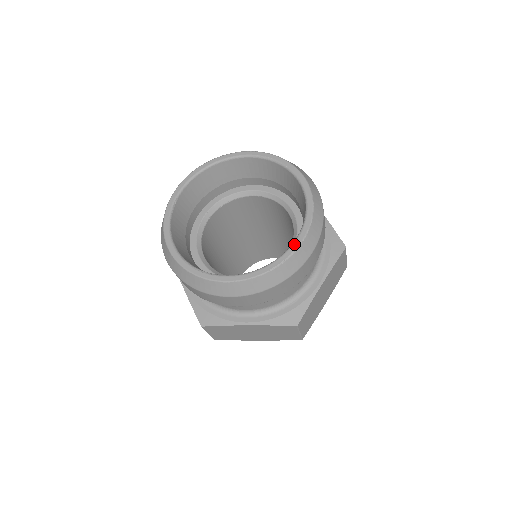
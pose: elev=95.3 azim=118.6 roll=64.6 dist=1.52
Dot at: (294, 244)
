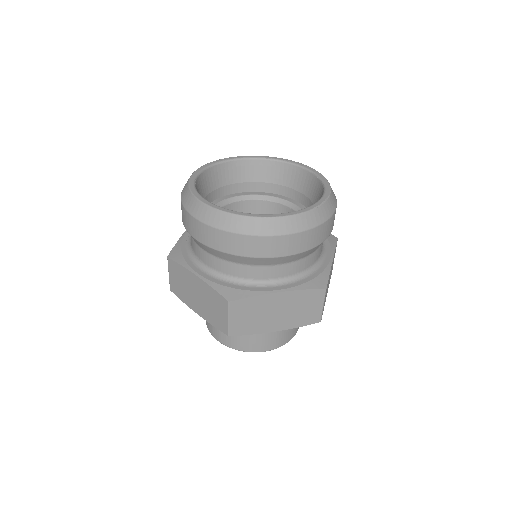
Dot at: (325, 194)
